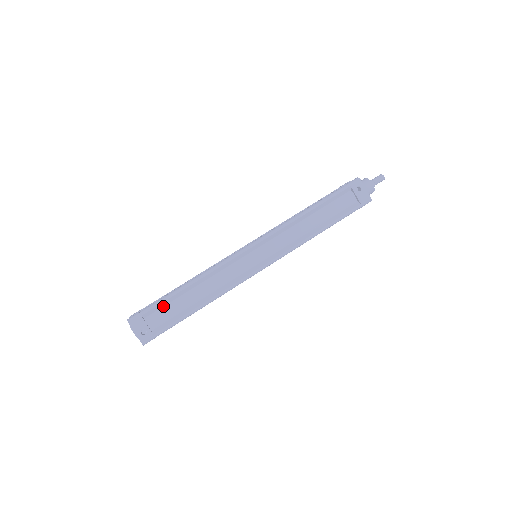
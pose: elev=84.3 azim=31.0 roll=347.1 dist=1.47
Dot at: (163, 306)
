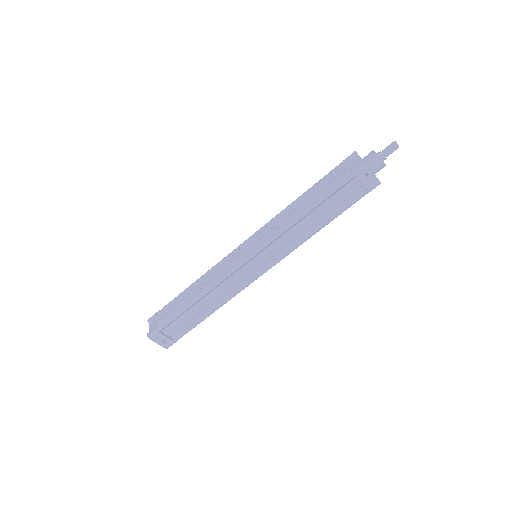
Dot at: (176, 319)
